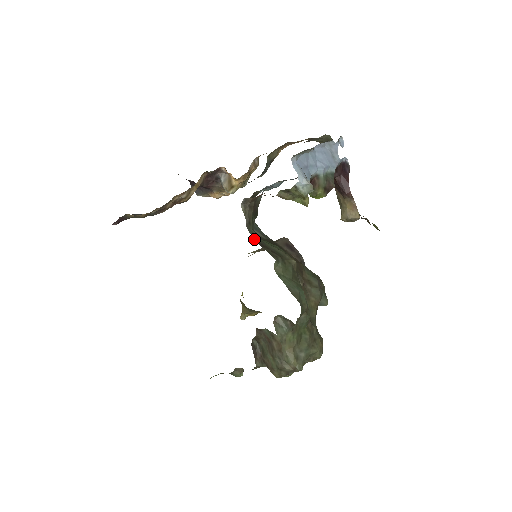
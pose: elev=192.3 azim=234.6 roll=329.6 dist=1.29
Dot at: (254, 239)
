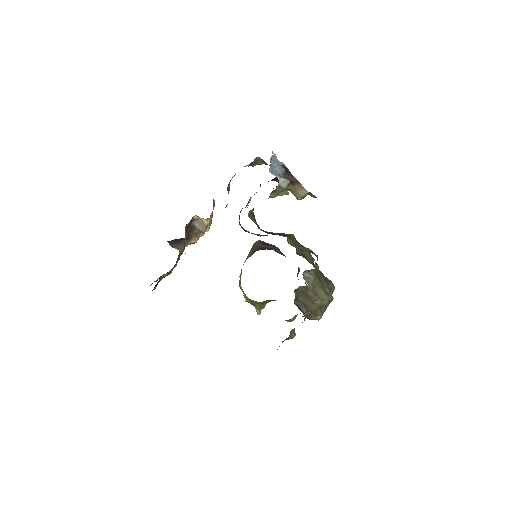
Dot at: occluded
